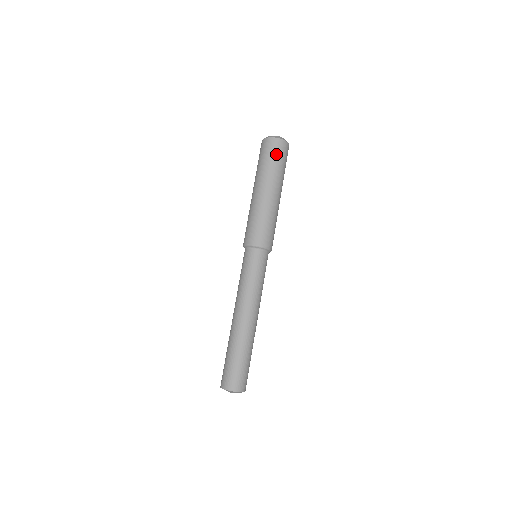
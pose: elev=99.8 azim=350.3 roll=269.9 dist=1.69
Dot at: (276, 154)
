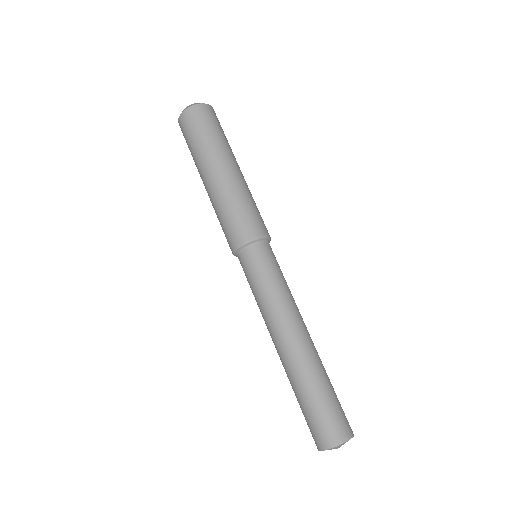
Dot at: (200, 125)
